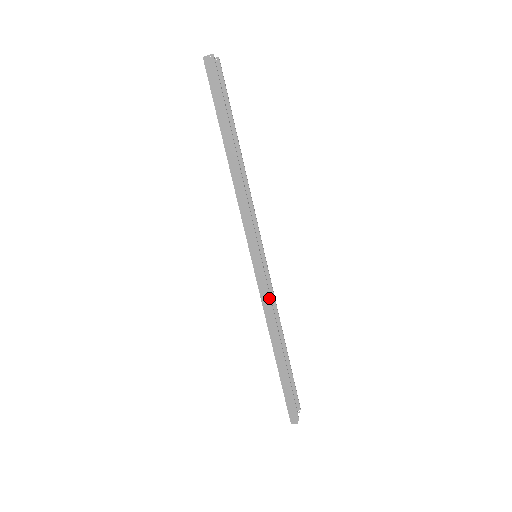
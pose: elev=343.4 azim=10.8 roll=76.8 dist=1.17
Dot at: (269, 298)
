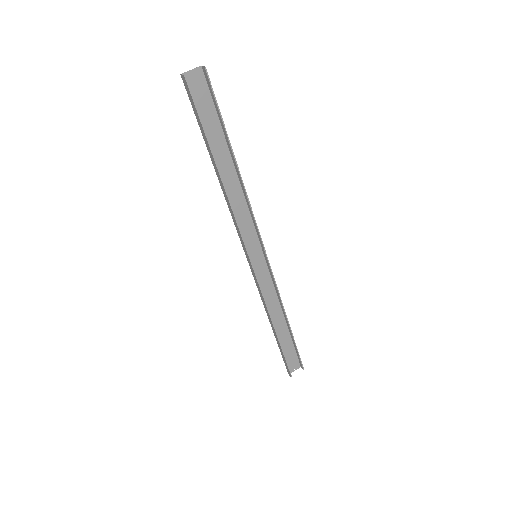
Dot at: (261, 293)
